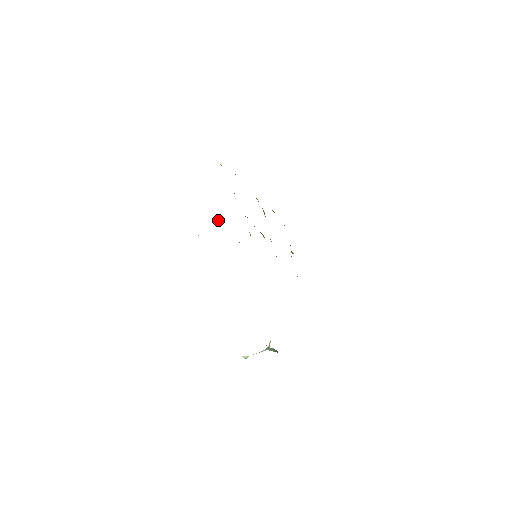
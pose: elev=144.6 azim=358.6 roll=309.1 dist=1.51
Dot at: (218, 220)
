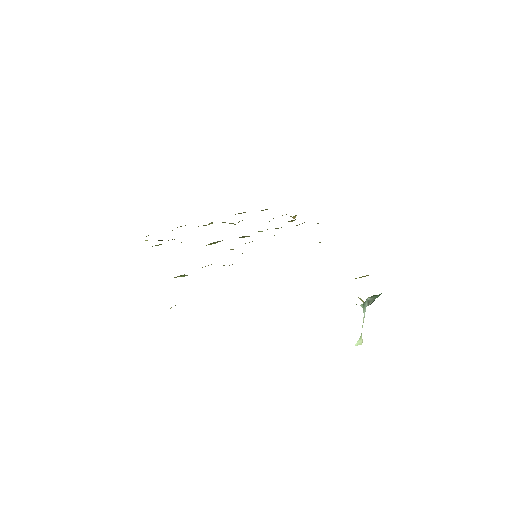
Dot at: (182, 275)
